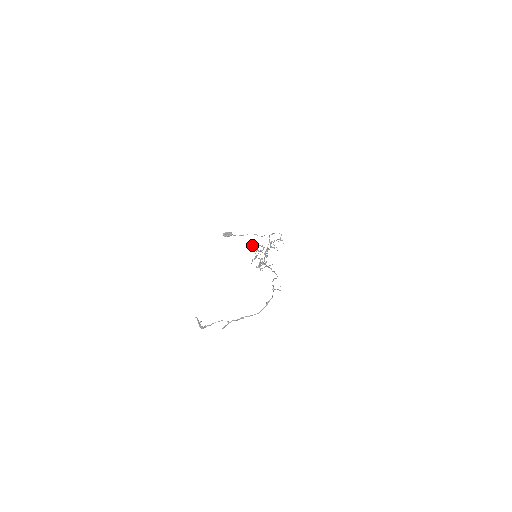
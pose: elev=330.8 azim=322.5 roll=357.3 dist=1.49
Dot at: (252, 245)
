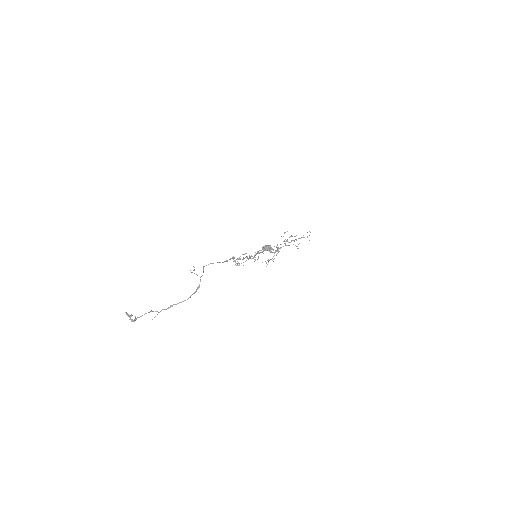
Dot at: occluded
